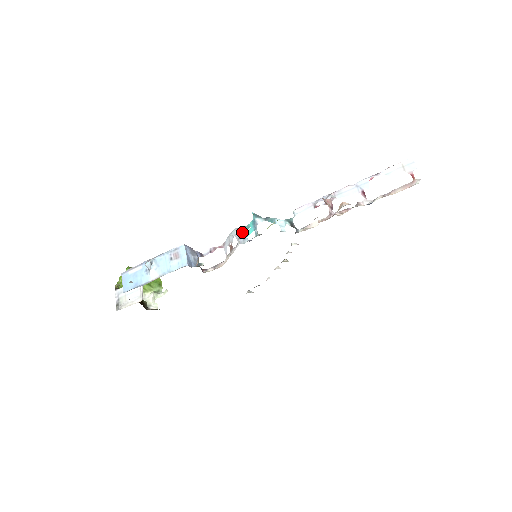
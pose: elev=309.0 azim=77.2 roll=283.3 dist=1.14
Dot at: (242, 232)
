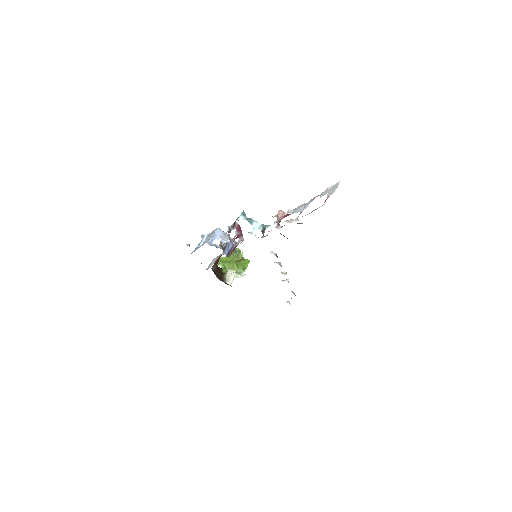
Dot at: occluded
